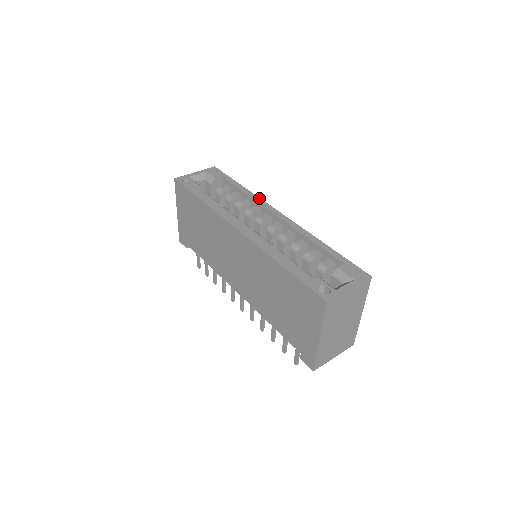
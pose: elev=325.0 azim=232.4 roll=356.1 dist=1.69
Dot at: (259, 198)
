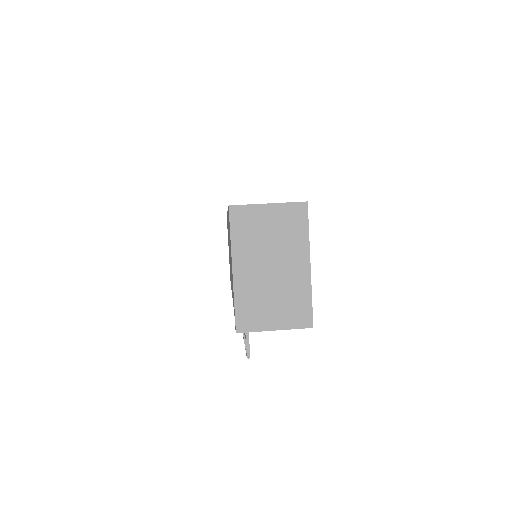
Dot at: occluded
